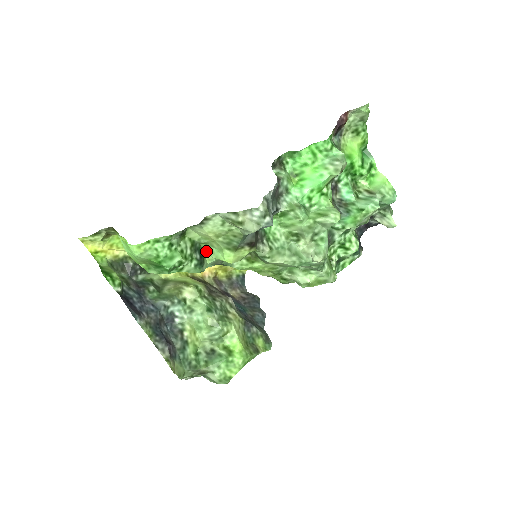
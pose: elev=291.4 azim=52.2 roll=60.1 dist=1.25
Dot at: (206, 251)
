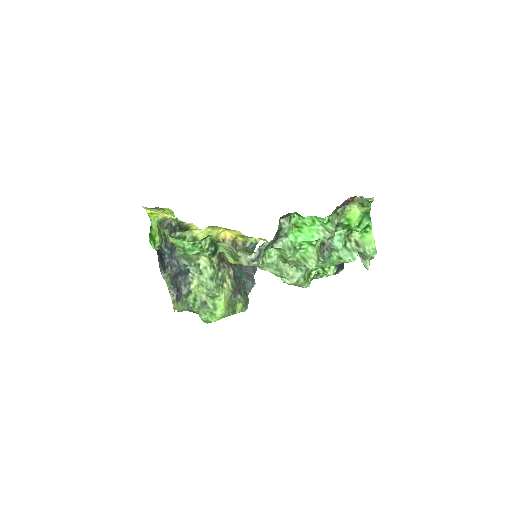
Dot at: occluded
